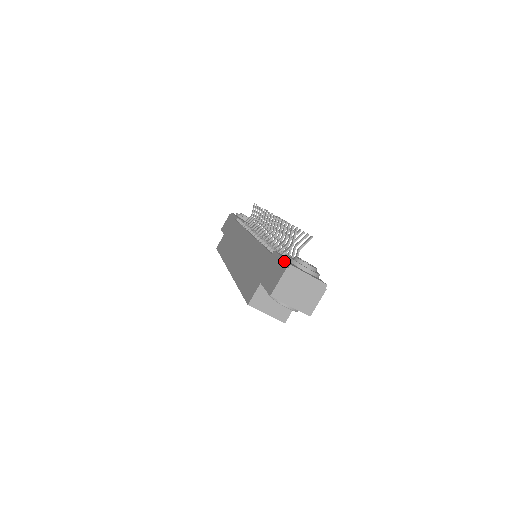
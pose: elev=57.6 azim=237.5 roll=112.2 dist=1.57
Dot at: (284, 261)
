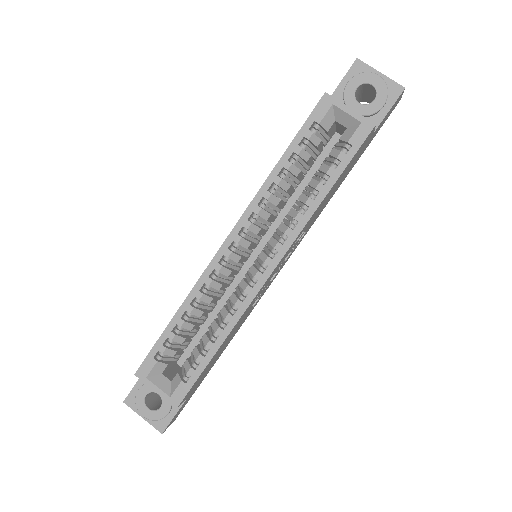
Dot at: occluded
